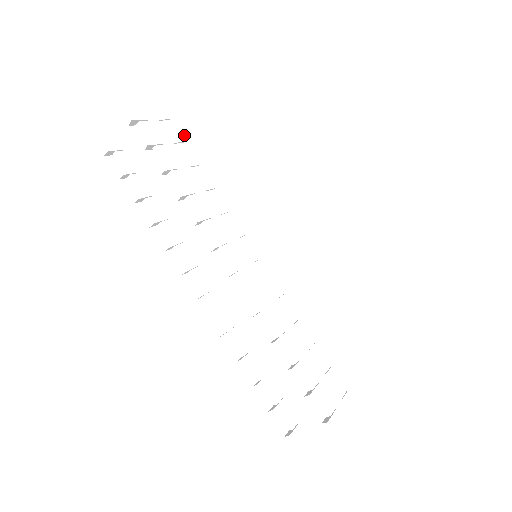
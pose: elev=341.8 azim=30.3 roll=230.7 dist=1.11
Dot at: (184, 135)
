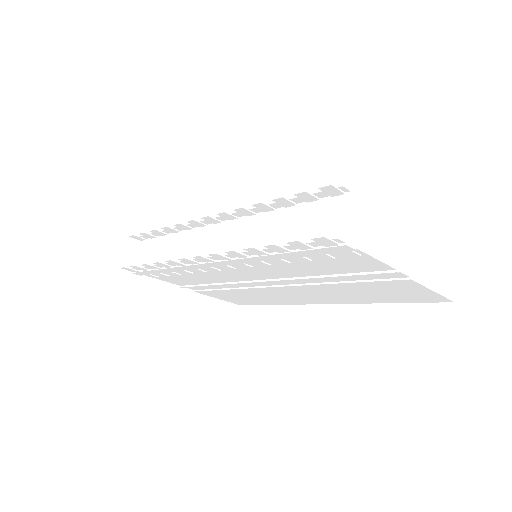
Dot at: occluded
